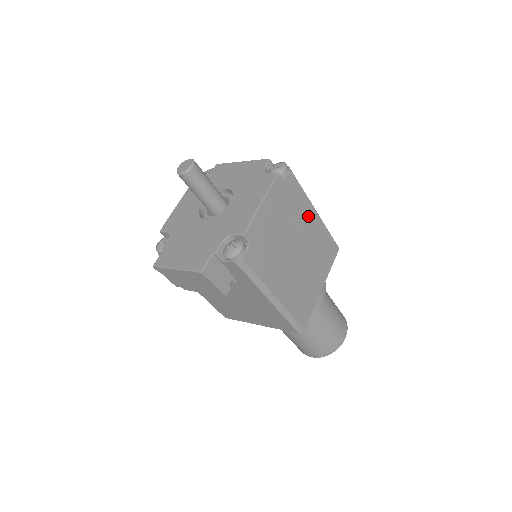
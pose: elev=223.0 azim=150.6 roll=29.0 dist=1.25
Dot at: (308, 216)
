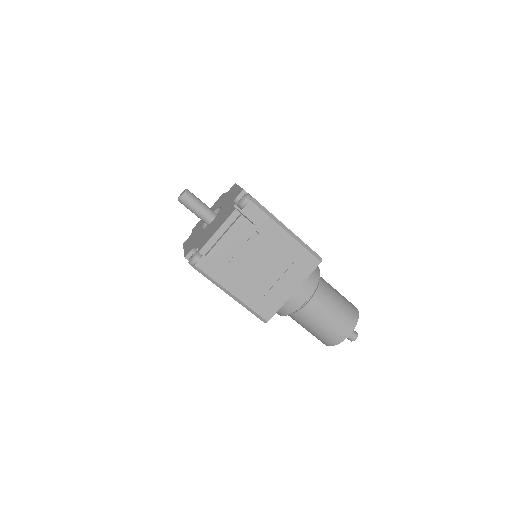
Dot at: occluded
